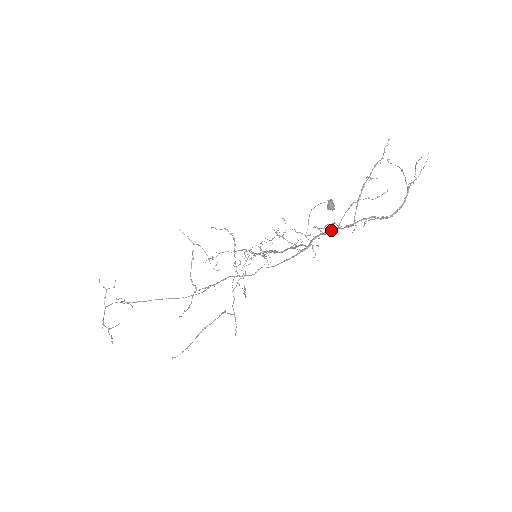
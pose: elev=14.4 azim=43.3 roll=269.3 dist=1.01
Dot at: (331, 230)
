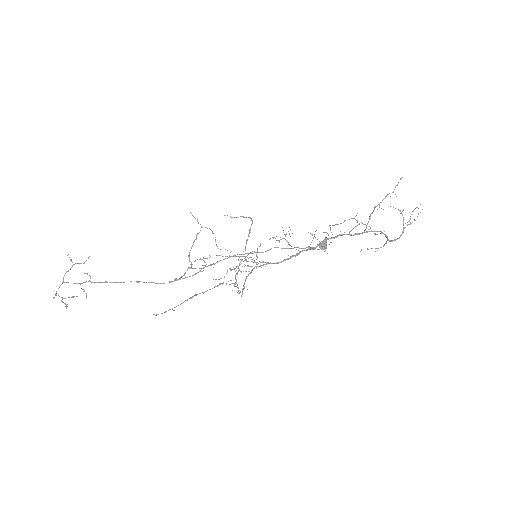
Dot at: (342, 235)
